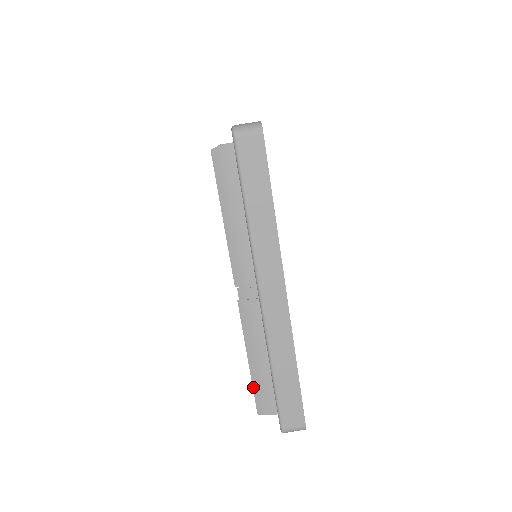
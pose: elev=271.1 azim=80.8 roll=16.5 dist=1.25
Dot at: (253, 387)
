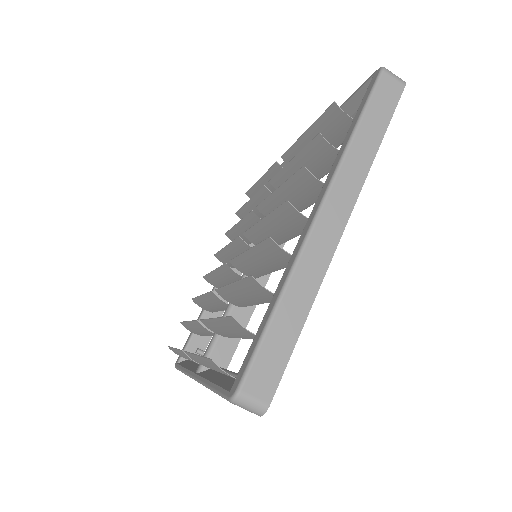
Dot at: (171, 347)
